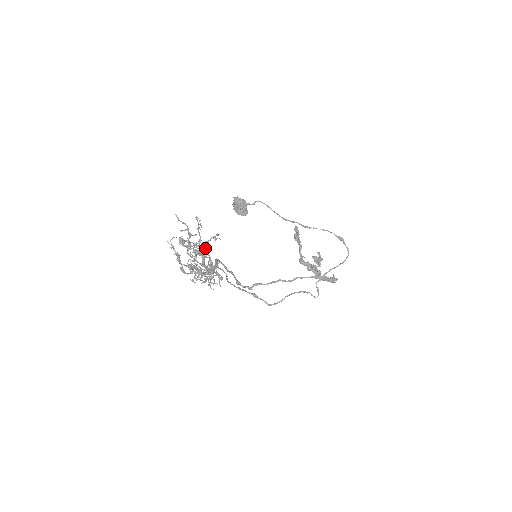
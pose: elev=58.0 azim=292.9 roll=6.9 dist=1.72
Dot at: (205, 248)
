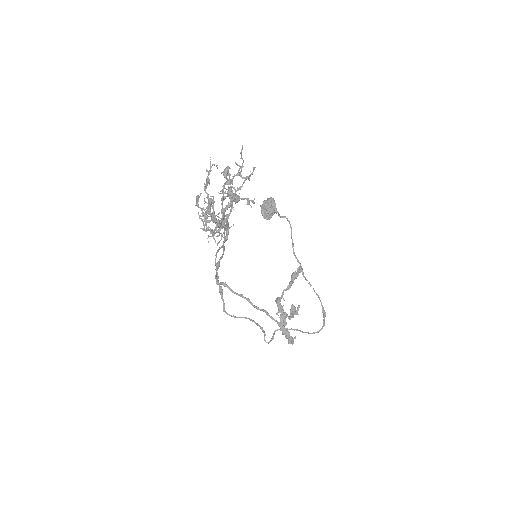
Dot at: (234, 201)
